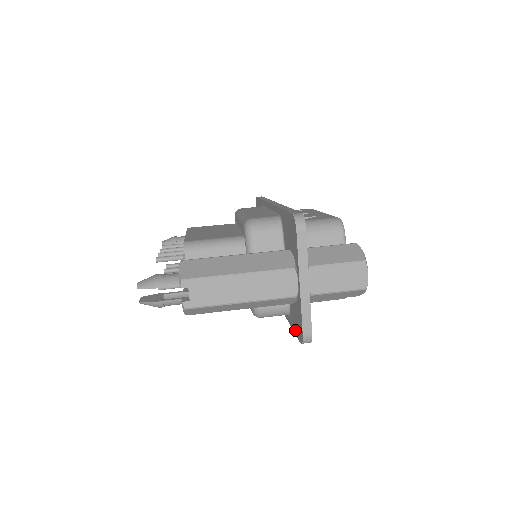
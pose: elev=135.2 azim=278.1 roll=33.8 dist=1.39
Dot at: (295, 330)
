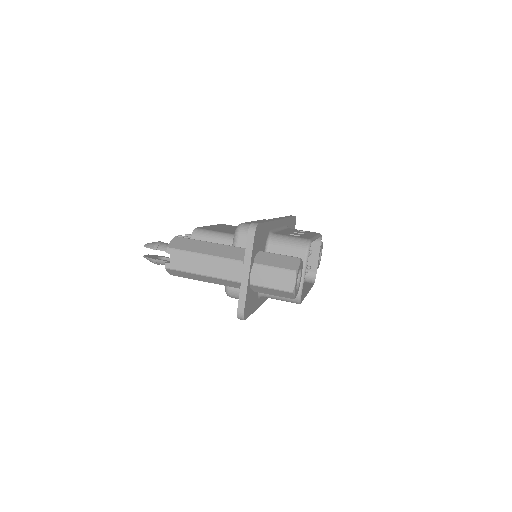
Dot at: occluded
